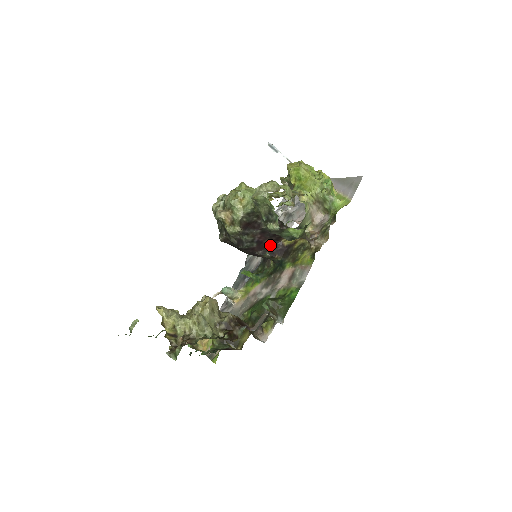
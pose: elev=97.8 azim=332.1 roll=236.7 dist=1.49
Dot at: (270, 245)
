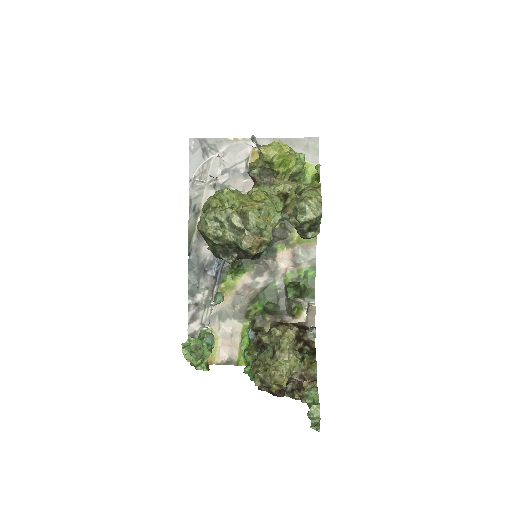
Dot at: occluded
